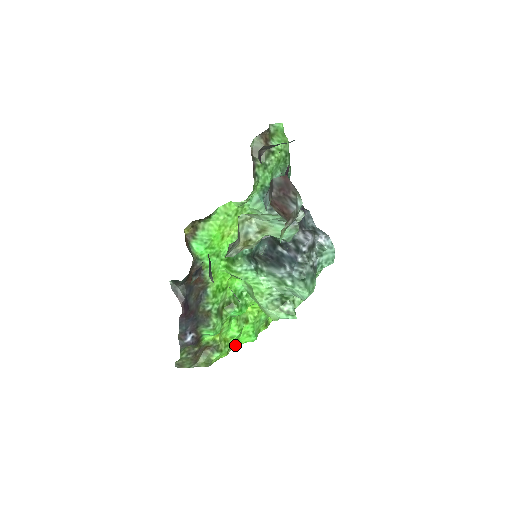
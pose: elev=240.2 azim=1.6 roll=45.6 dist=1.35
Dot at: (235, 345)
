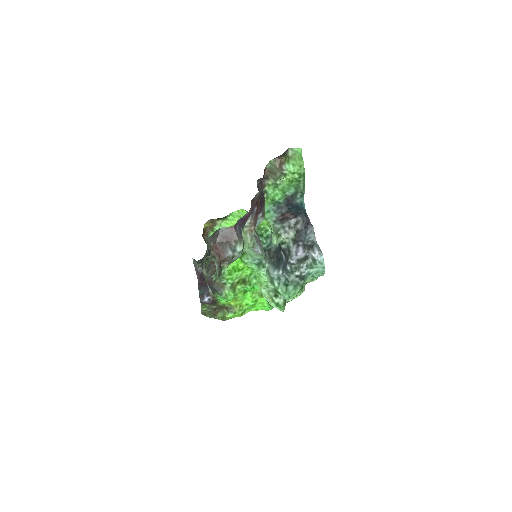
Dot at: (252, 310)
